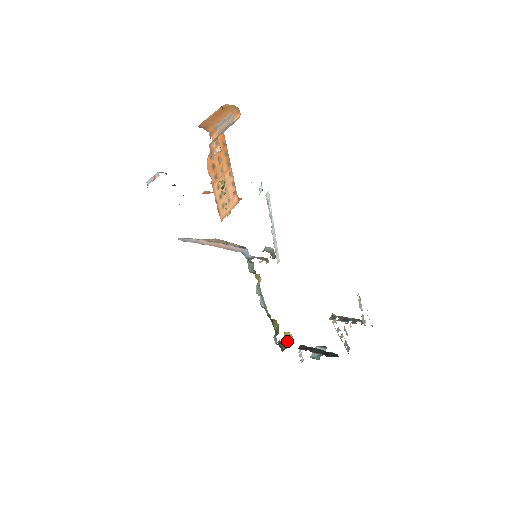
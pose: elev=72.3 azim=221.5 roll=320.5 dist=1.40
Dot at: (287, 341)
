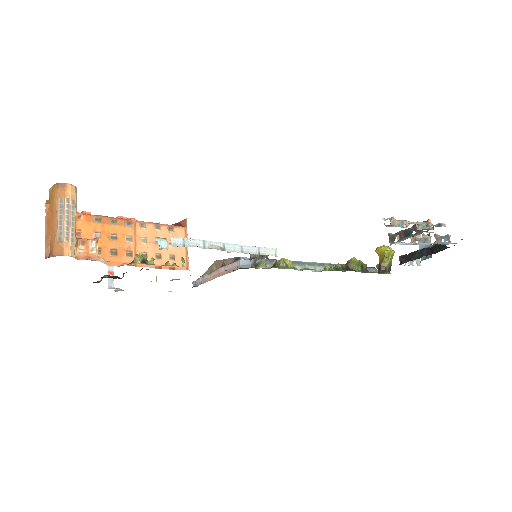
Dot at: (384, 259)
